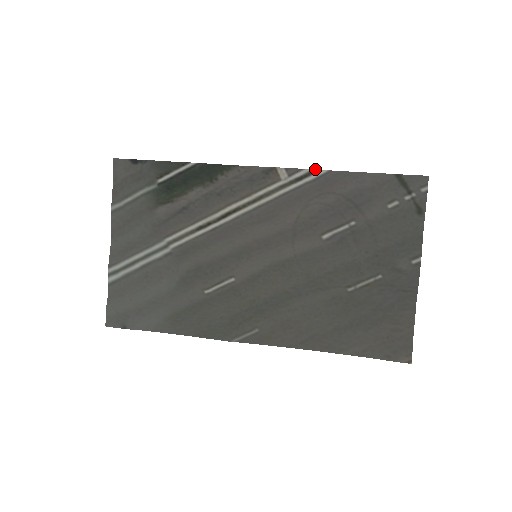
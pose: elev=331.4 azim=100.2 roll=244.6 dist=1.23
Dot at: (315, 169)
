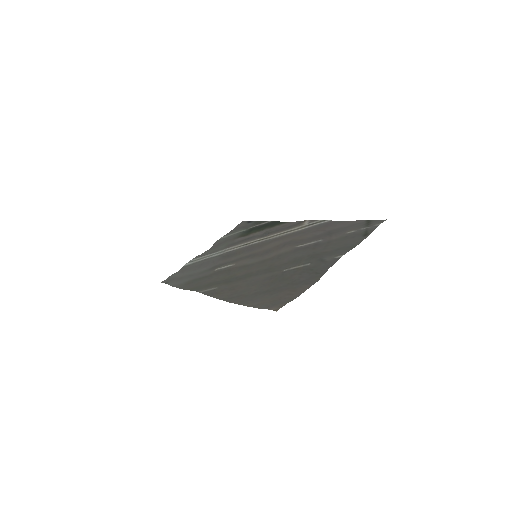
Dot at: (324, 220)
